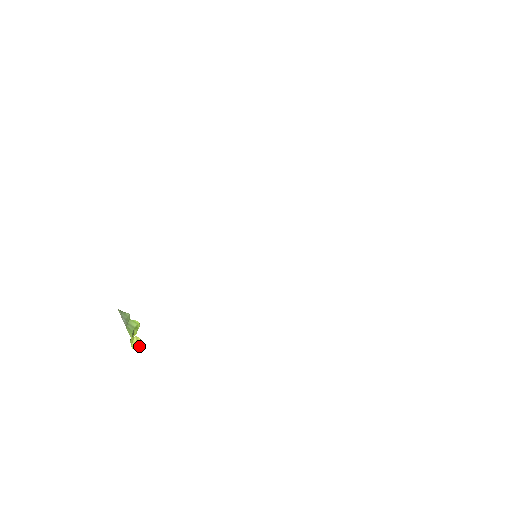
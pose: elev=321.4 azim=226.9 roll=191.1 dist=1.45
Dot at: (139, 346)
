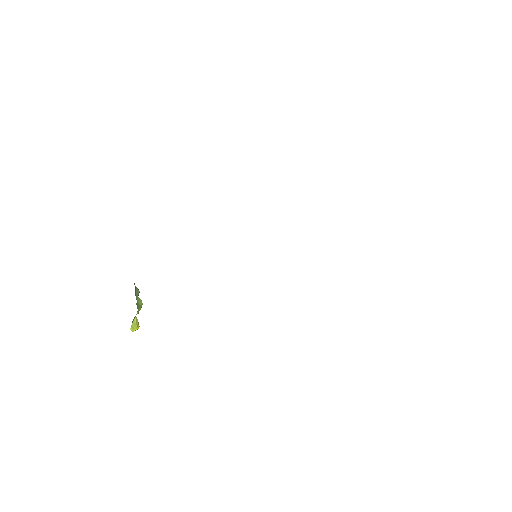
Dot at: (137, 328)
